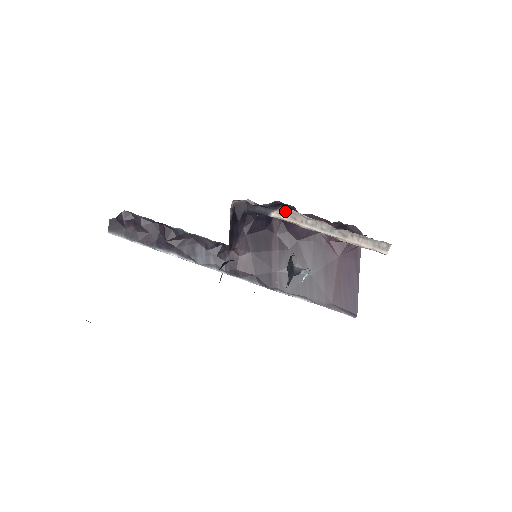
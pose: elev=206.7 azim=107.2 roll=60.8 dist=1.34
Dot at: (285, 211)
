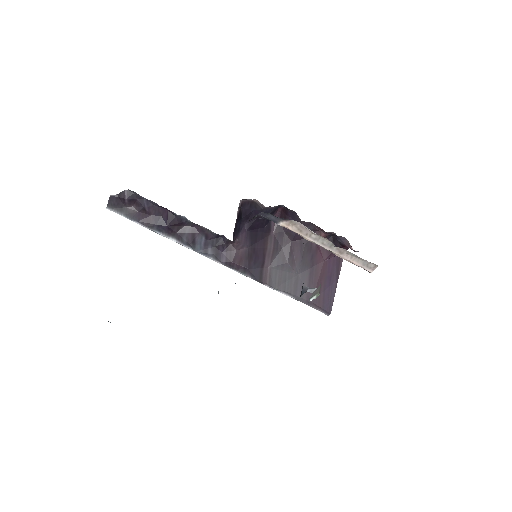
Dot at: (294, 223)
